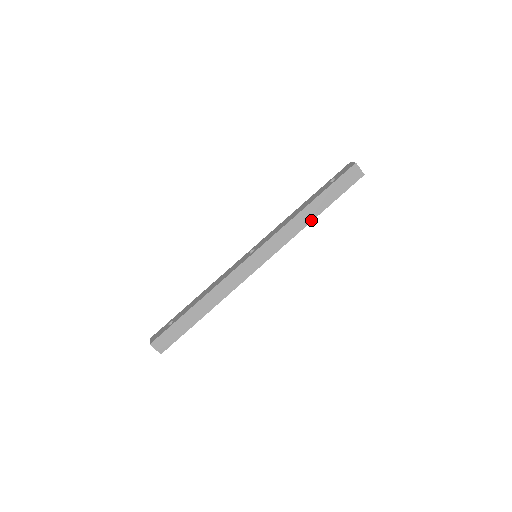
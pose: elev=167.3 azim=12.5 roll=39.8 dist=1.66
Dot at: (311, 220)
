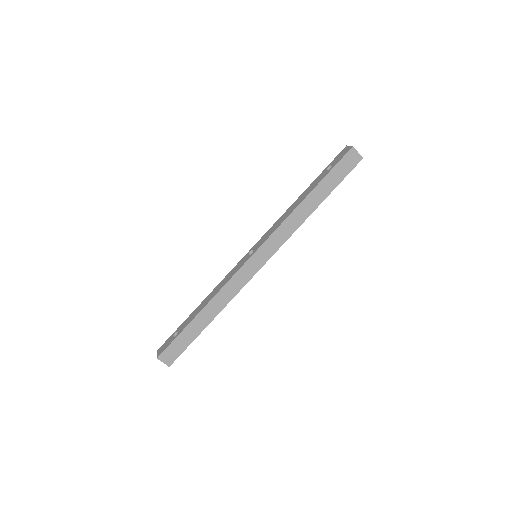
Dot at: (310, 213)
